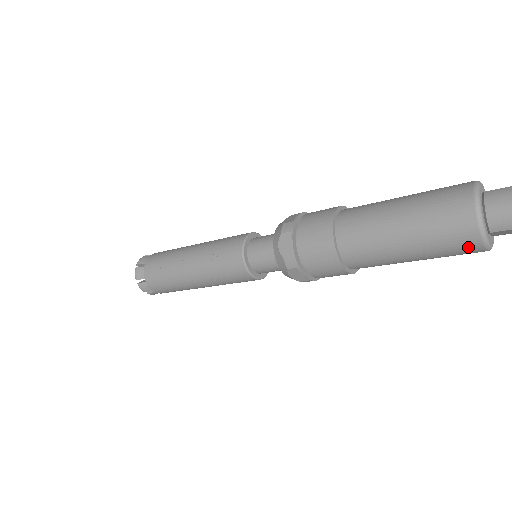
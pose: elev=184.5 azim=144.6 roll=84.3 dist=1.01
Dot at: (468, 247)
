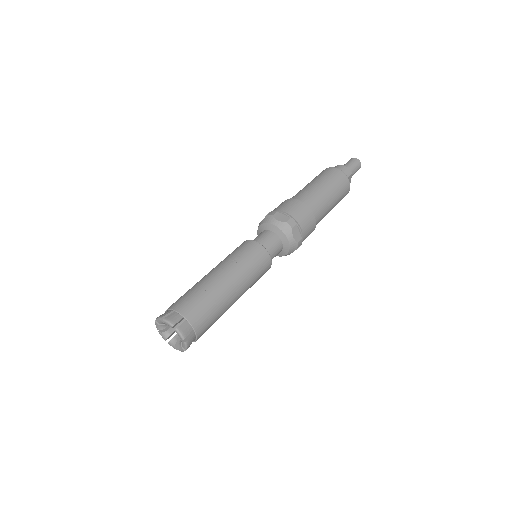
Dot at: (346, 185)
